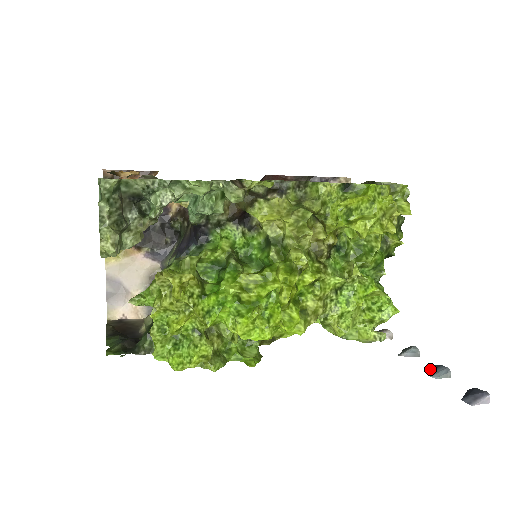
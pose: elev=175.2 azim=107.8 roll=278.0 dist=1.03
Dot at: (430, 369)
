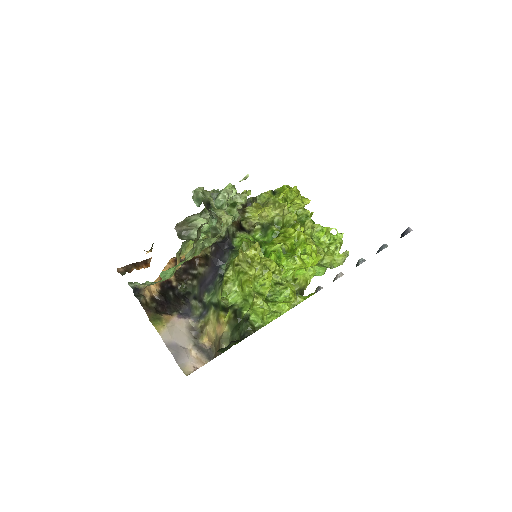
Dot at: occluded
